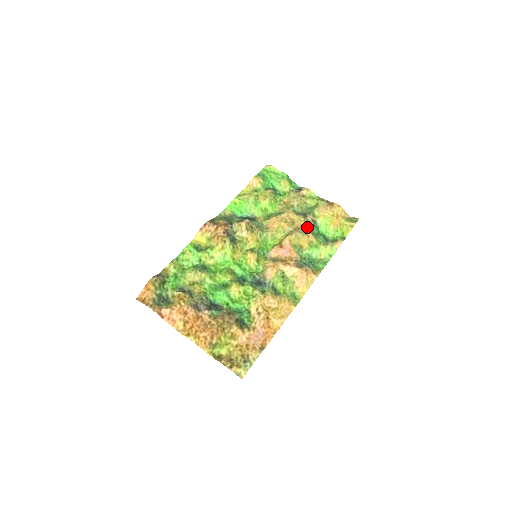
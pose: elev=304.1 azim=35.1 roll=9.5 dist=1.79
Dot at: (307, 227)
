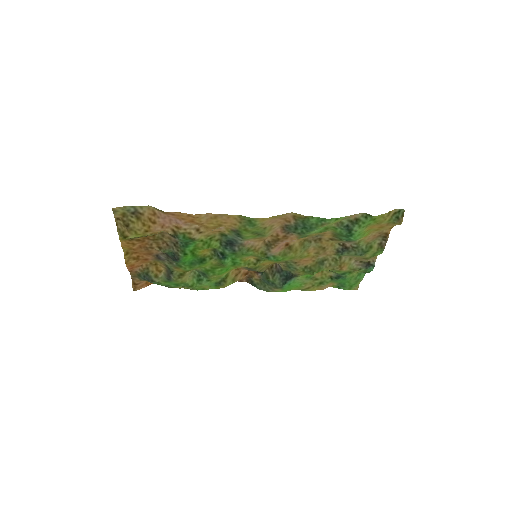
Dot at: (333, 238)
